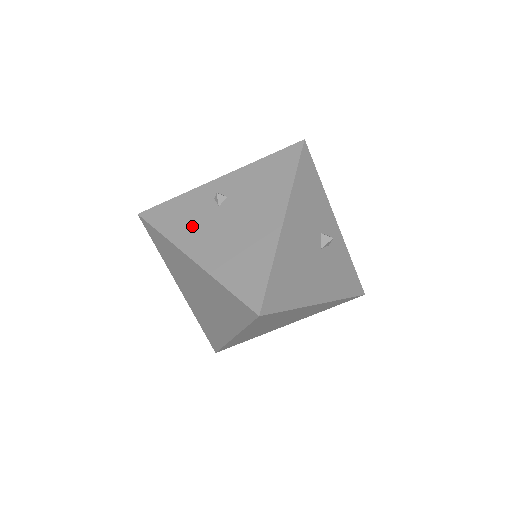
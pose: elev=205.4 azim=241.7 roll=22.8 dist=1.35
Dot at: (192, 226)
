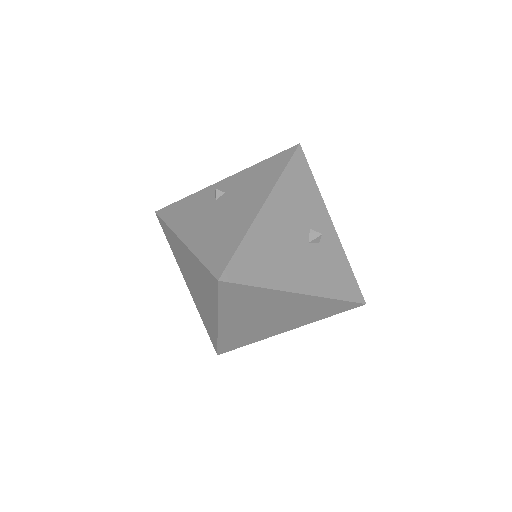
Dot at: (191, 216)
